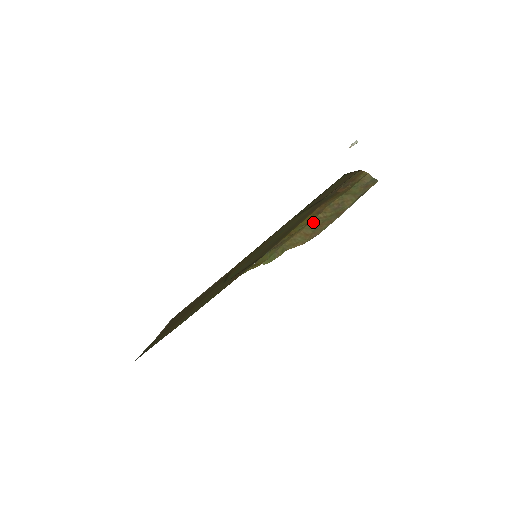
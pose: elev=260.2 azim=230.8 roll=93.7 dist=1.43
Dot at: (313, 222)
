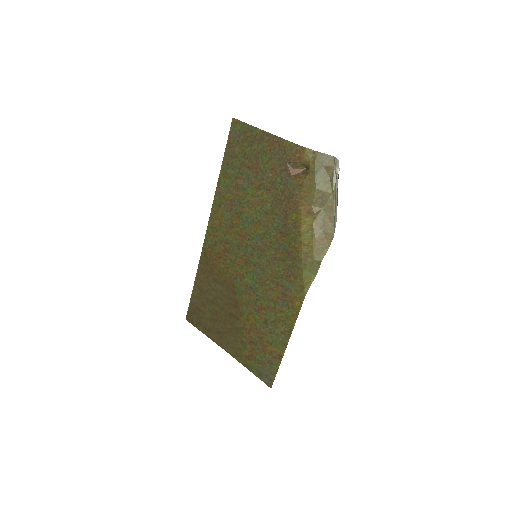
Dot at: (316, 225)
